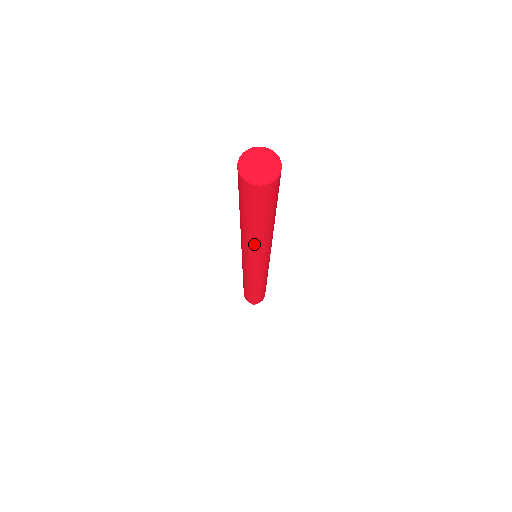
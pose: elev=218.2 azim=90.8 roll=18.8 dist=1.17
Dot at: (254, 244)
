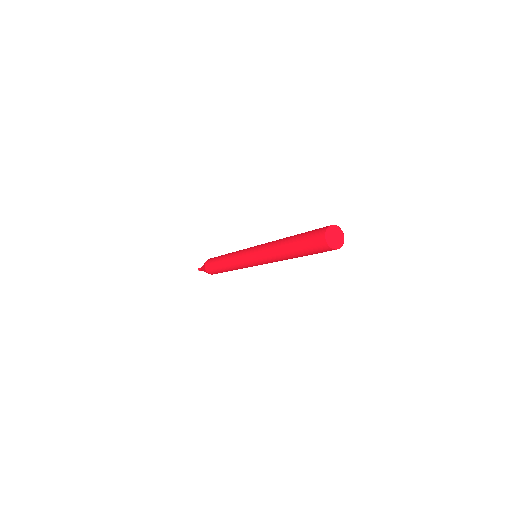
Dot at: (280, 259)
